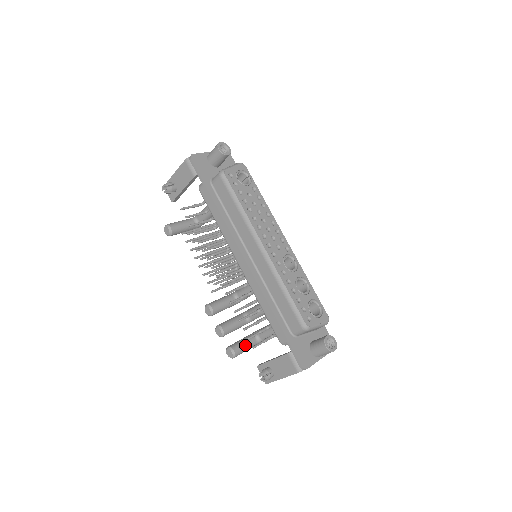
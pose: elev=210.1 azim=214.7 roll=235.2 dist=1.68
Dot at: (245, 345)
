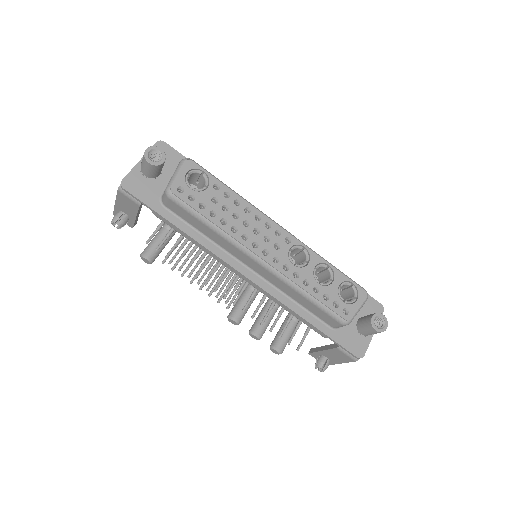
Dot at: (287, 335)
